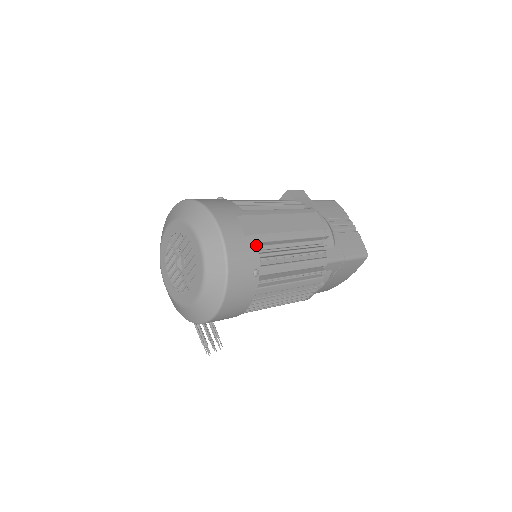
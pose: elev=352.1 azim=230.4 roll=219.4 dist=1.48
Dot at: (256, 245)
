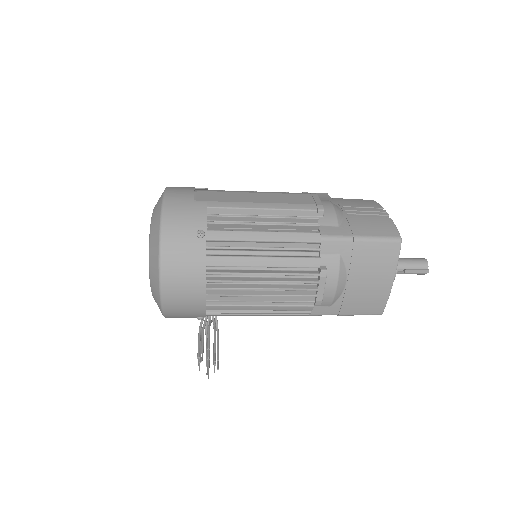
Dot at: (205, 208)
